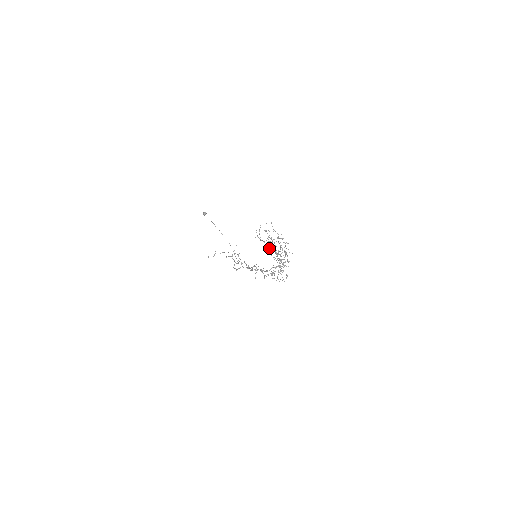
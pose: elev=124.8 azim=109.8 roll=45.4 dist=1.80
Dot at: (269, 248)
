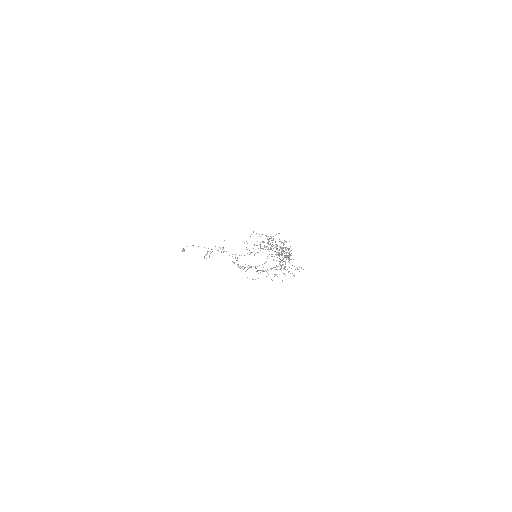
Dot at: occluded
